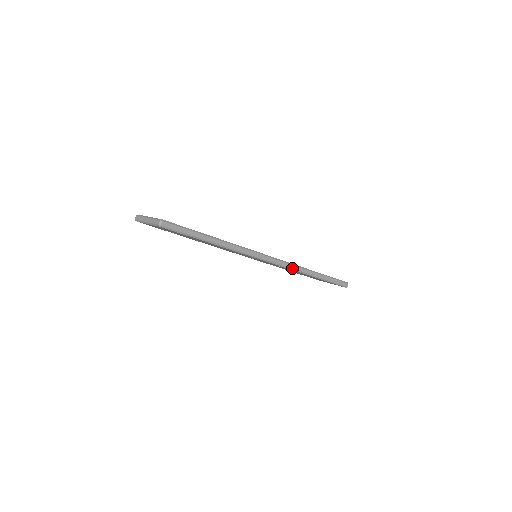
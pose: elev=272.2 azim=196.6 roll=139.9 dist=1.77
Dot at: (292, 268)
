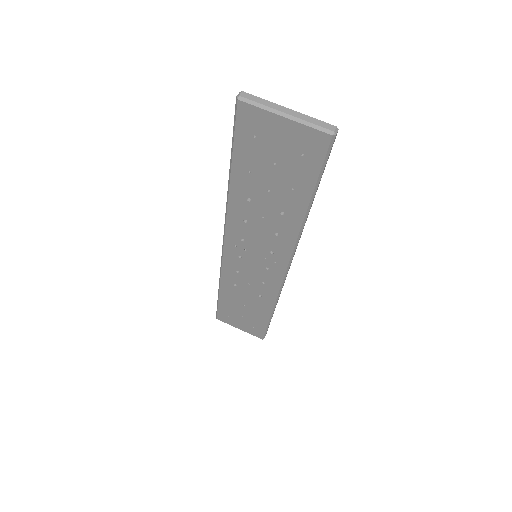
Dot at: occluded
